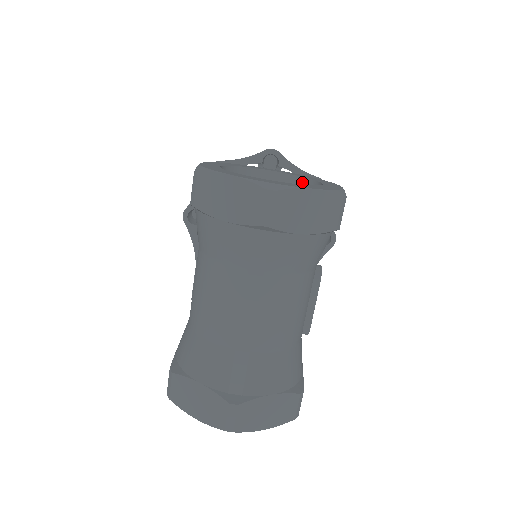
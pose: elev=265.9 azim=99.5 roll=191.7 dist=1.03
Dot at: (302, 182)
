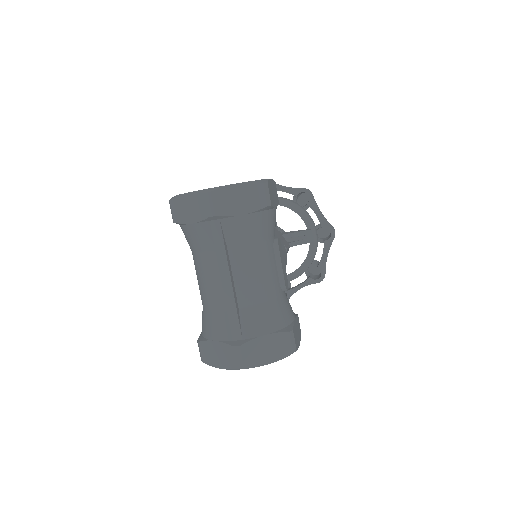
Dot at: occluded
